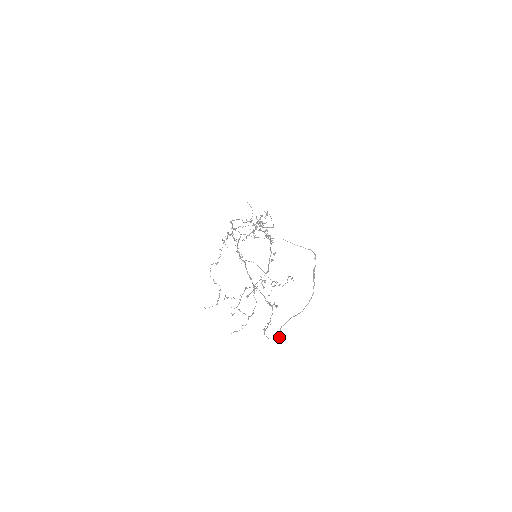
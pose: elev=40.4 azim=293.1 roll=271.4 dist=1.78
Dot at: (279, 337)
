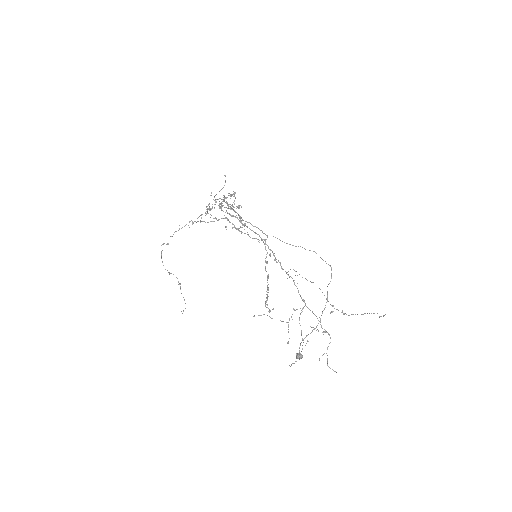
Dot at: (300, 358)
